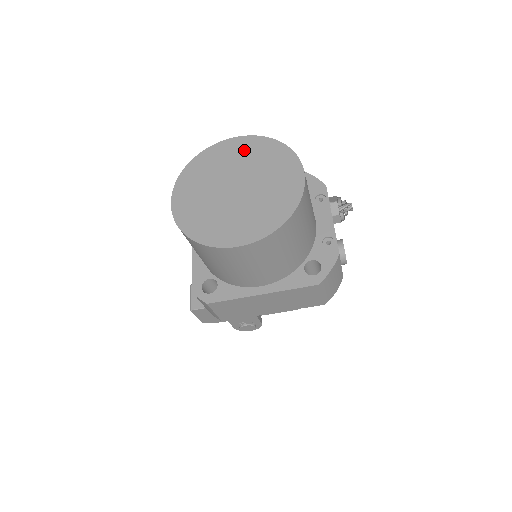
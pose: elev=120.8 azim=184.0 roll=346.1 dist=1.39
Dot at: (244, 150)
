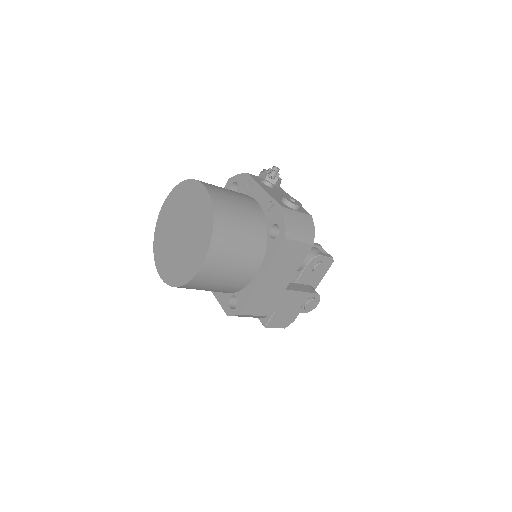
Dot at: (171, 206)
